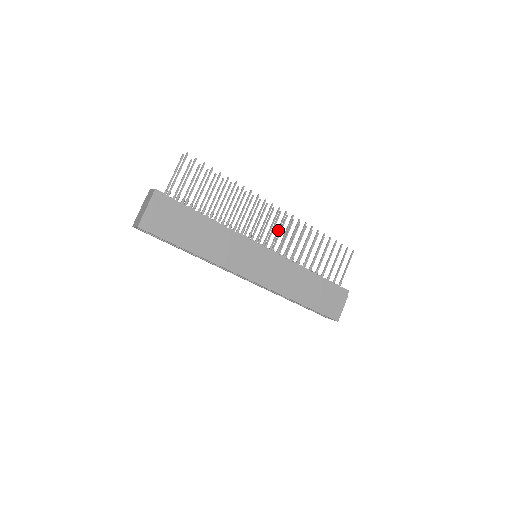
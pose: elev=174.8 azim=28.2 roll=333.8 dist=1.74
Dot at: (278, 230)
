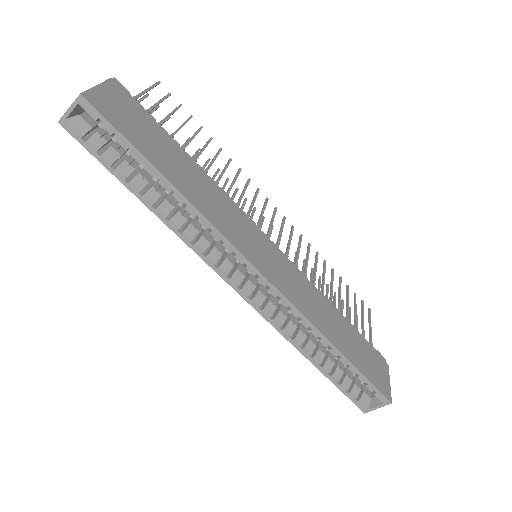
Dot at: (280, 232)
